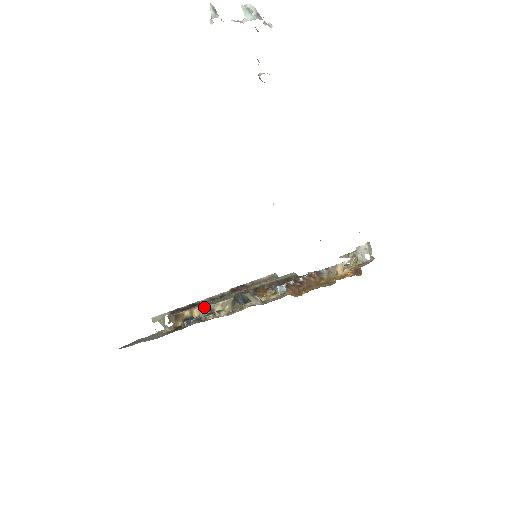
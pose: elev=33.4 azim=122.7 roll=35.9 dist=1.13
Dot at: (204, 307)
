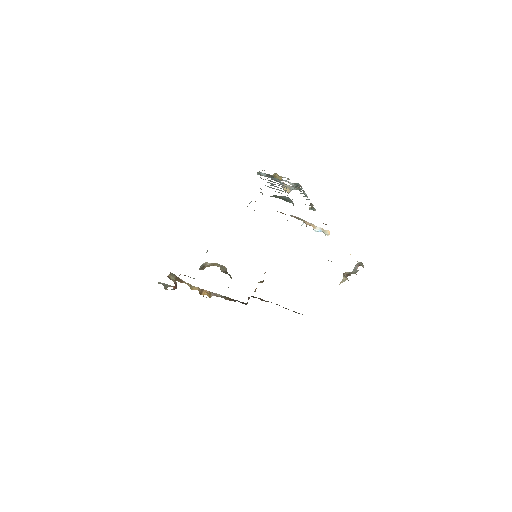
Dot at: (200, 267)
